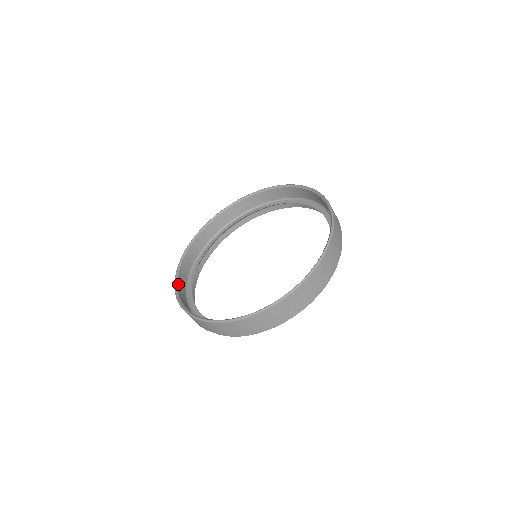
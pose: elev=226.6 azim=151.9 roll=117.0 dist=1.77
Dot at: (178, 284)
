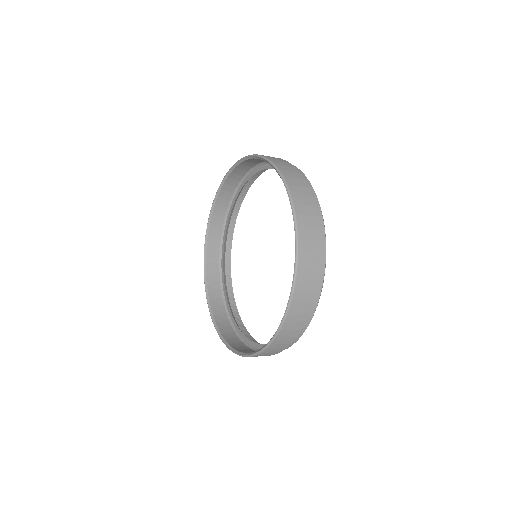
Dot at: (208, 283)
